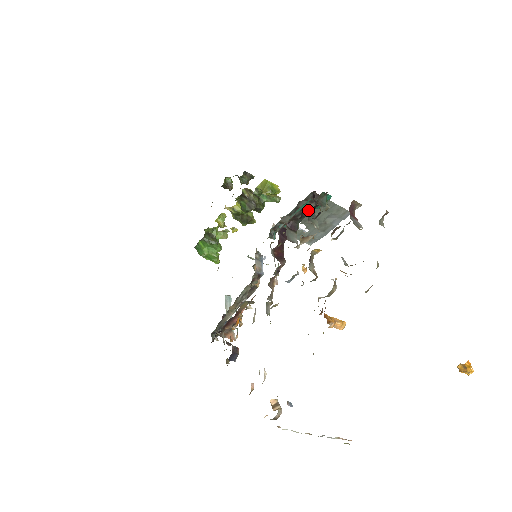
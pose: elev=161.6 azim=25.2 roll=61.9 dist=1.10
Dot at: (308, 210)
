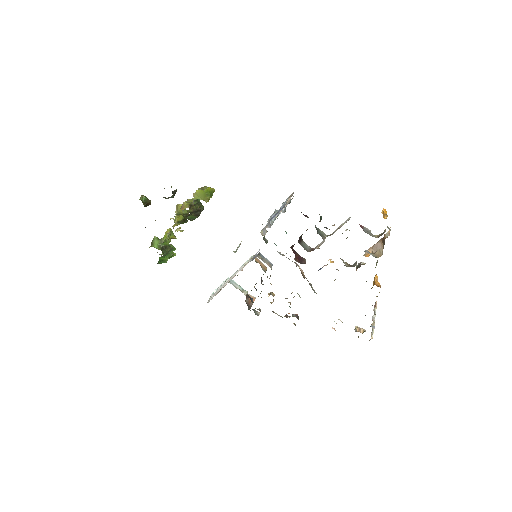
Dot at: occluded
